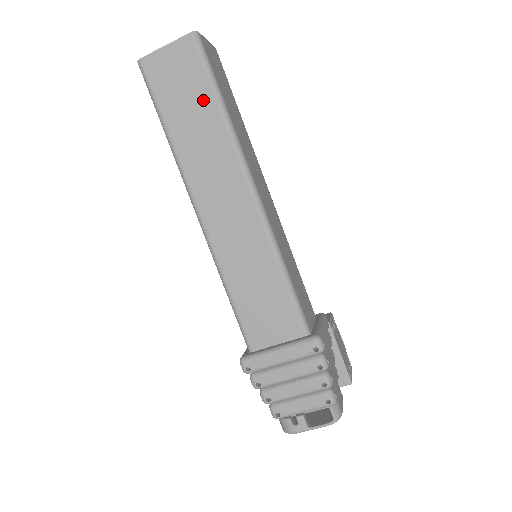
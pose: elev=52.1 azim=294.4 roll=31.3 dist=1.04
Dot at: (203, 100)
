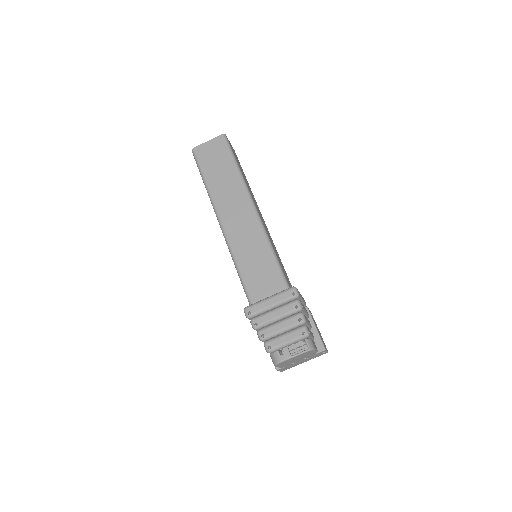
Dot at: (227, 164)
